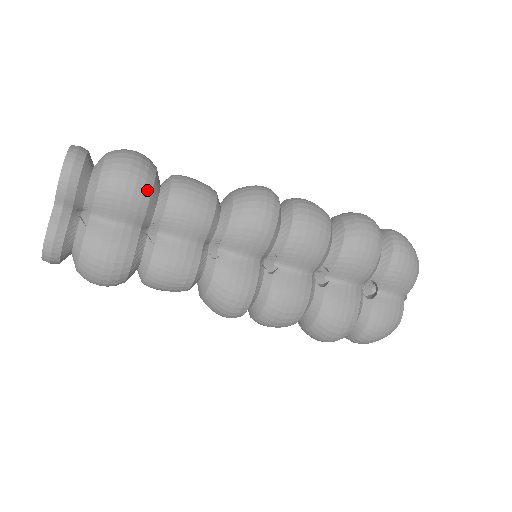
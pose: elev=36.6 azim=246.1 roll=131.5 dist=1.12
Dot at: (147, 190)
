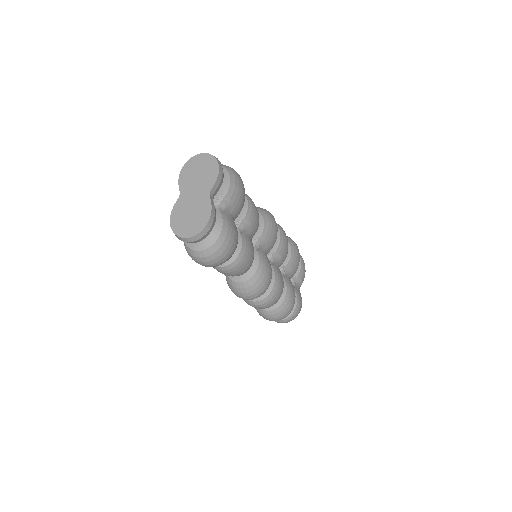
Dot at: occluded
